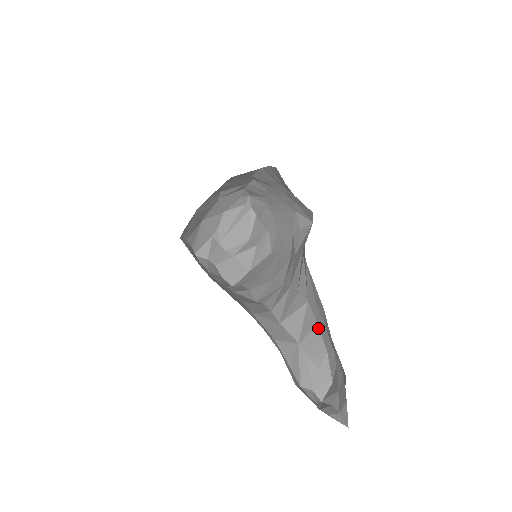
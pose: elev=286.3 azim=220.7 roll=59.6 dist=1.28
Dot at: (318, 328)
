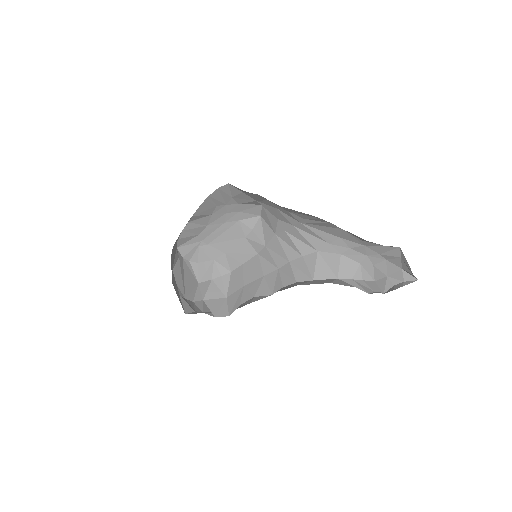
Dot at: (342, 256)
